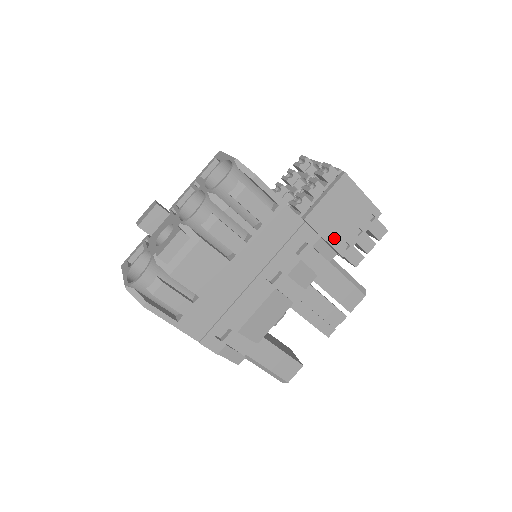
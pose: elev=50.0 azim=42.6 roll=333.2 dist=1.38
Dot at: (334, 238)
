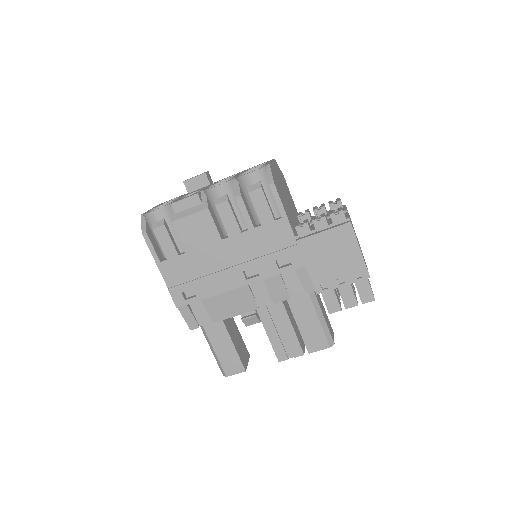
Dot at: (316, 273)
